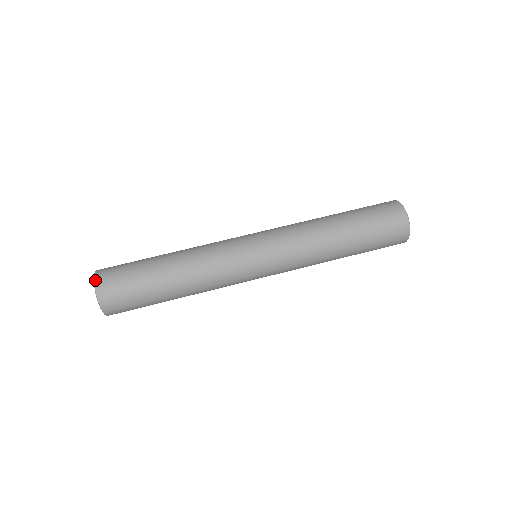
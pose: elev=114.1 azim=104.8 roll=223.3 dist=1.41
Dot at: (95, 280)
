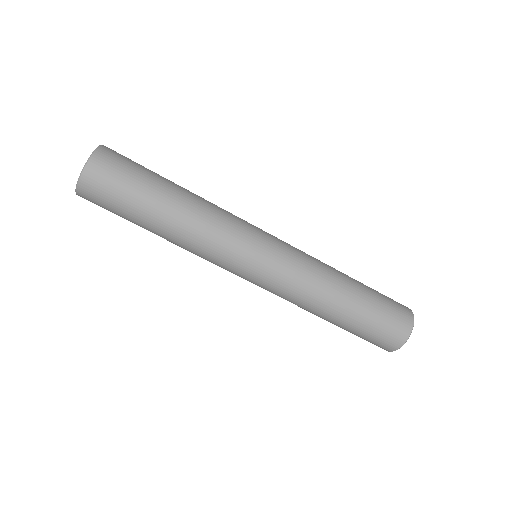
Dot at: (83, 172)
